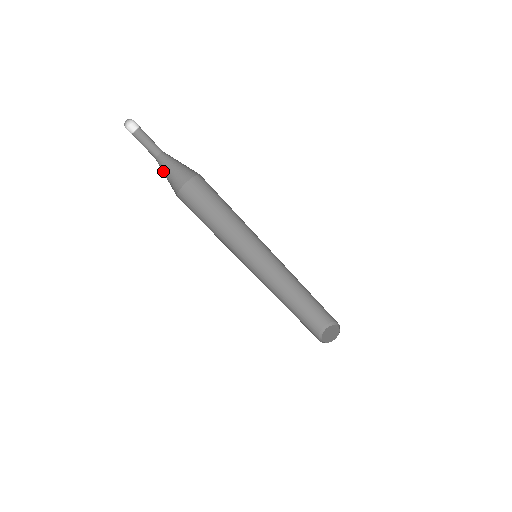
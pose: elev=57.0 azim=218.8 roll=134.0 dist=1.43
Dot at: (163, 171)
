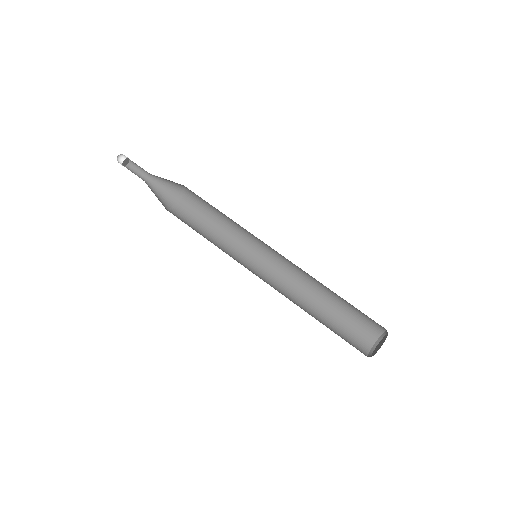
Dot at: (155, 191)
